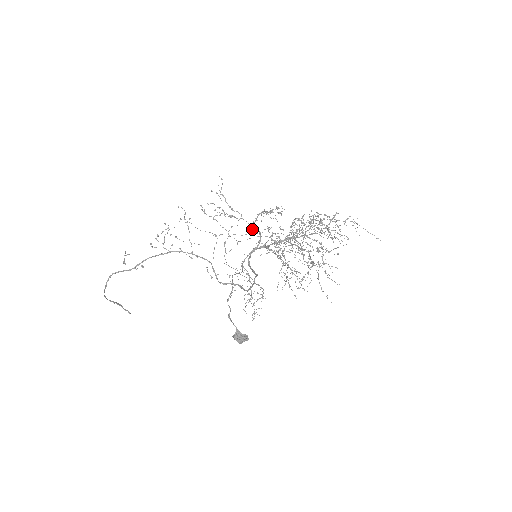
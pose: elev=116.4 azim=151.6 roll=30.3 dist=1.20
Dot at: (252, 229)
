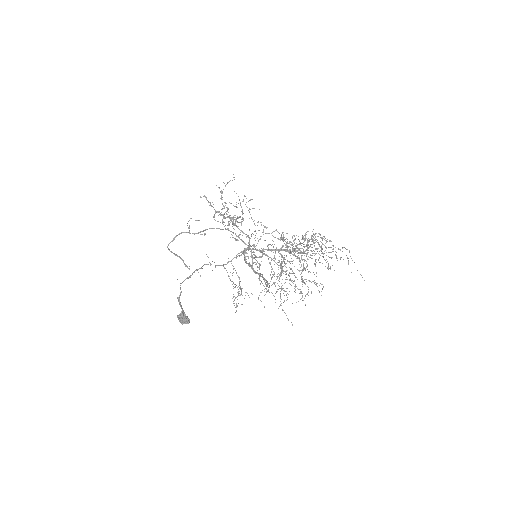
Dot at: occluded
